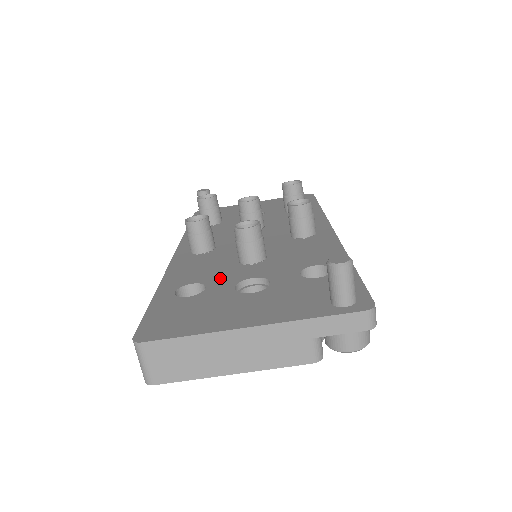
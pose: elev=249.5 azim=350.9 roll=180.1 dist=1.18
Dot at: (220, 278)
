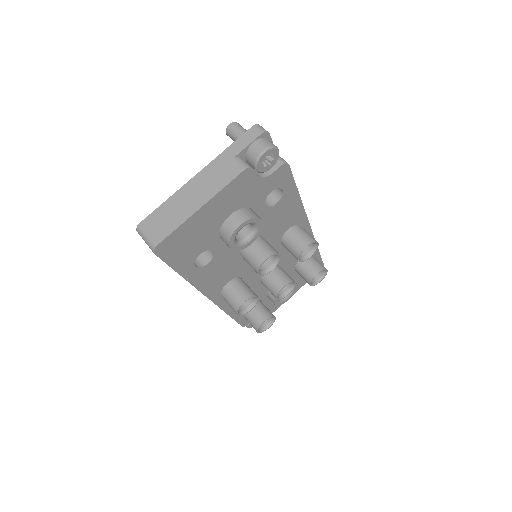
Dot at: occluded
